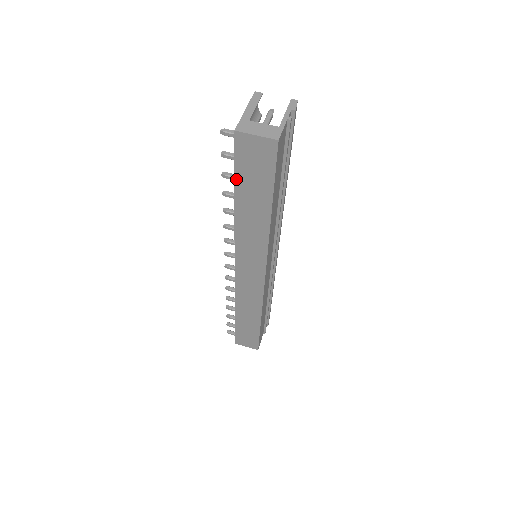
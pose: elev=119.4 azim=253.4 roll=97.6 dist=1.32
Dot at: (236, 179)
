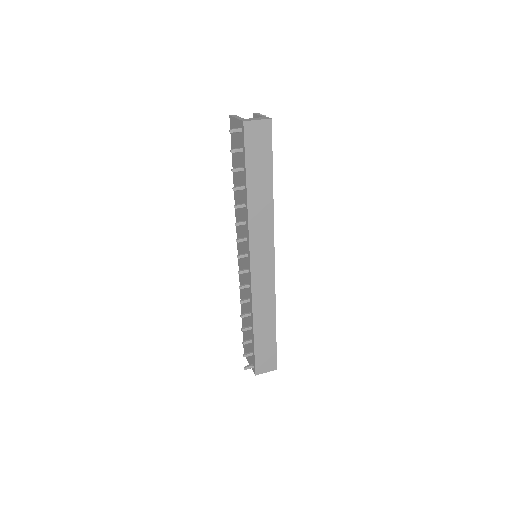
Dot at: (246, 164)
